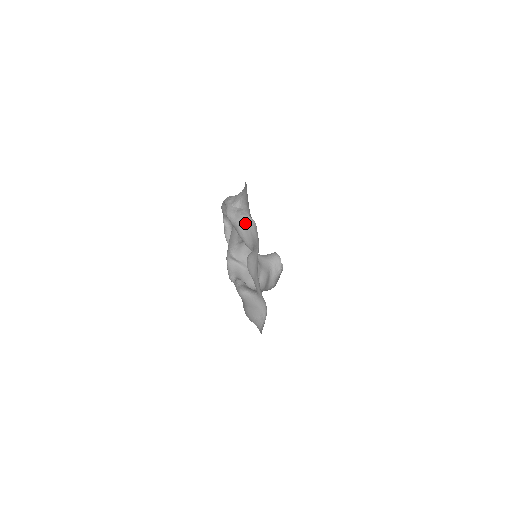
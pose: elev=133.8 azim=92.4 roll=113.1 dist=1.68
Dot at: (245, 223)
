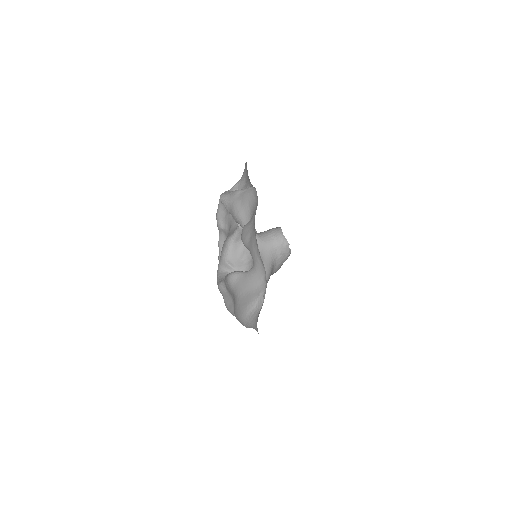
Dot at: (242, 196)
